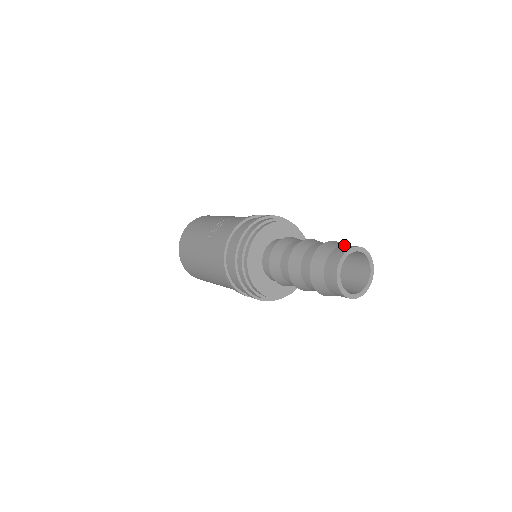
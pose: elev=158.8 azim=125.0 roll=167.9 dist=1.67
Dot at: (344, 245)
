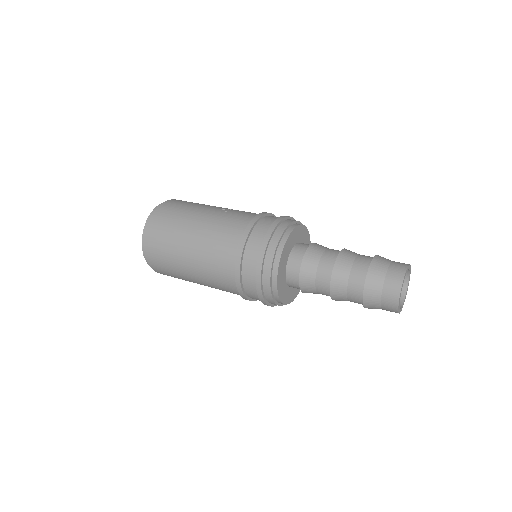
Dot at: occluded
